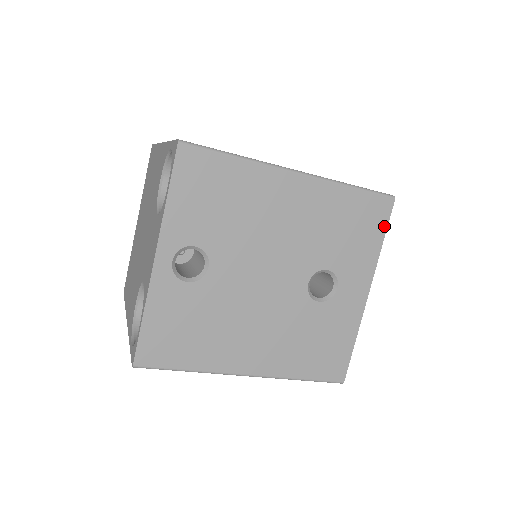
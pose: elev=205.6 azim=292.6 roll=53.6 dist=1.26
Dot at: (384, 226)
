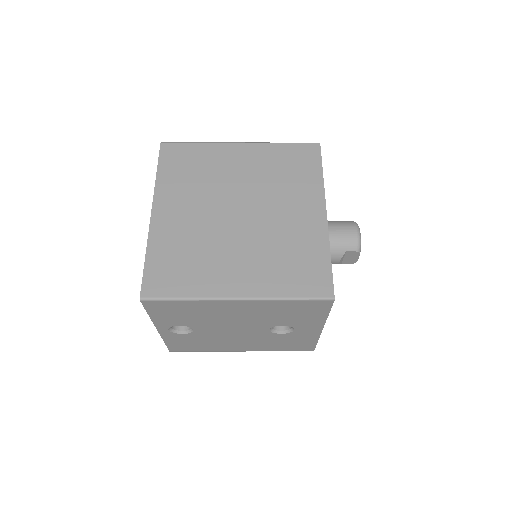
Dot at: (327, 310)
